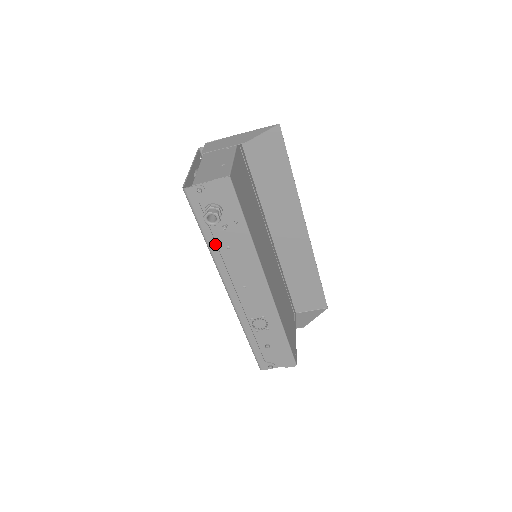
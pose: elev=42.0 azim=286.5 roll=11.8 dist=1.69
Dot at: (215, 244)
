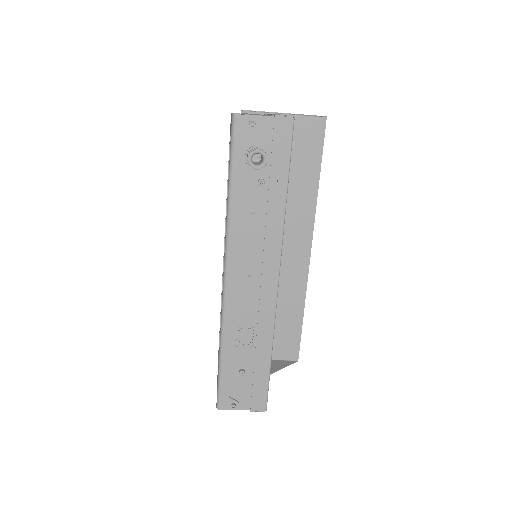
Dot at: (239, 202)
